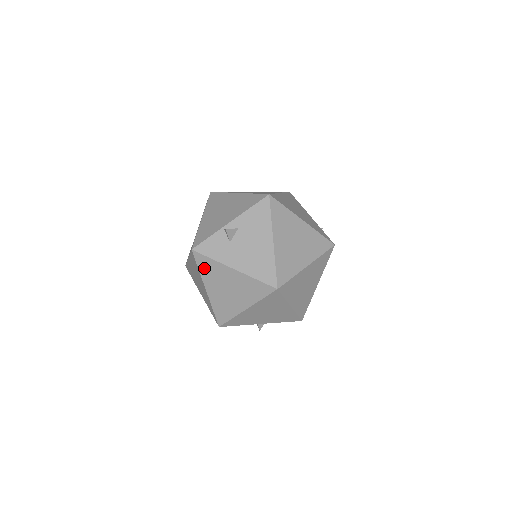
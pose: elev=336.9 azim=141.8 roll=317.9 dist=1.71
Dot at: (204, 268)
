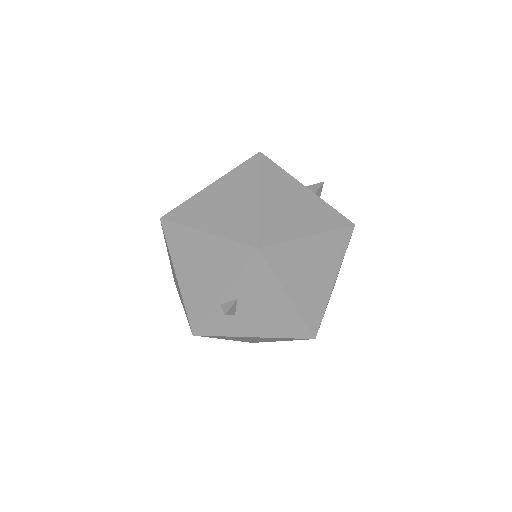
Dot at: (216, 337)
